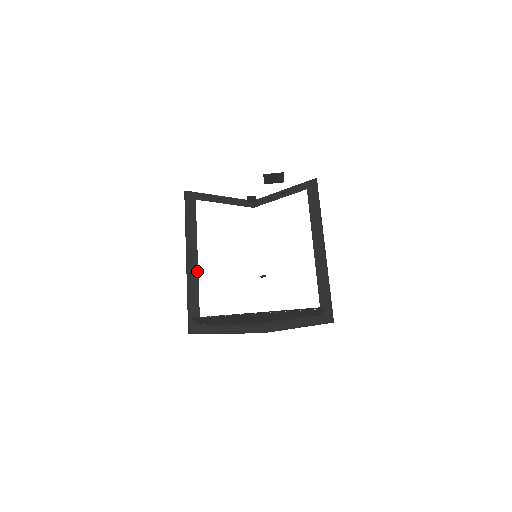
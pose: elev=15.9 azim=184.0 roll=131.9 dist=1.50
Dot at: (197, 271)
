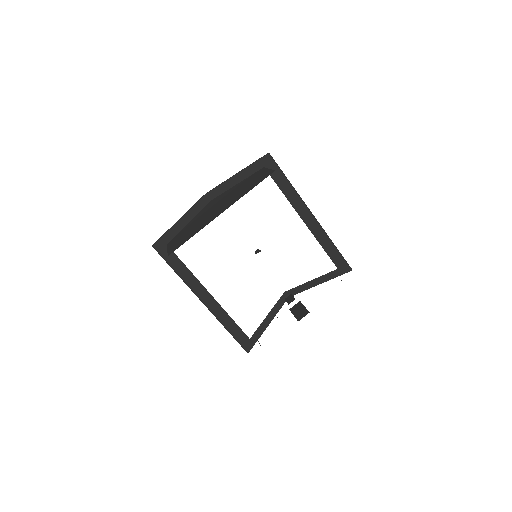
Dot at: (217, 303)
